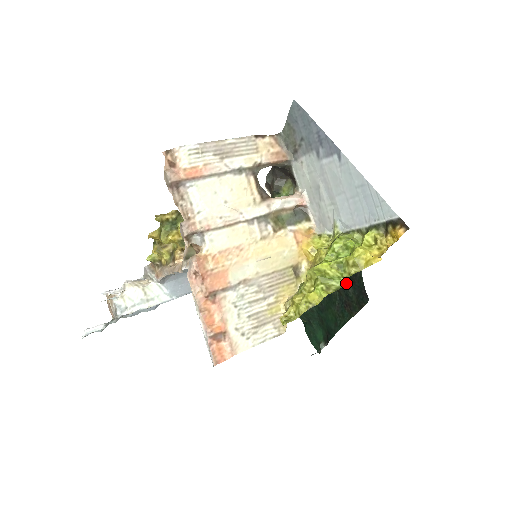
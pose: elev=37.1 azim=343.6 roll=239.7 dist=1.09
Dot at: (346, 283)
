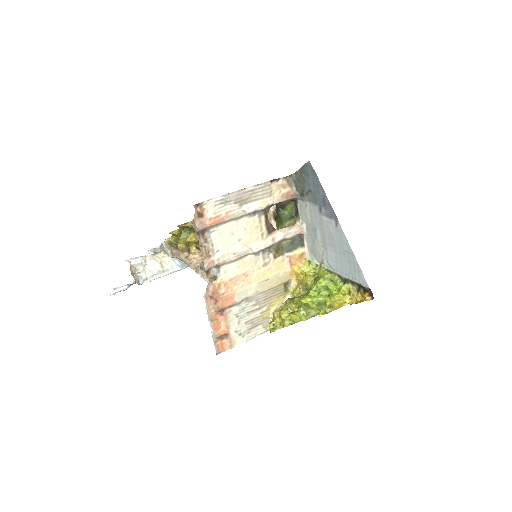
Dot at: occluded
